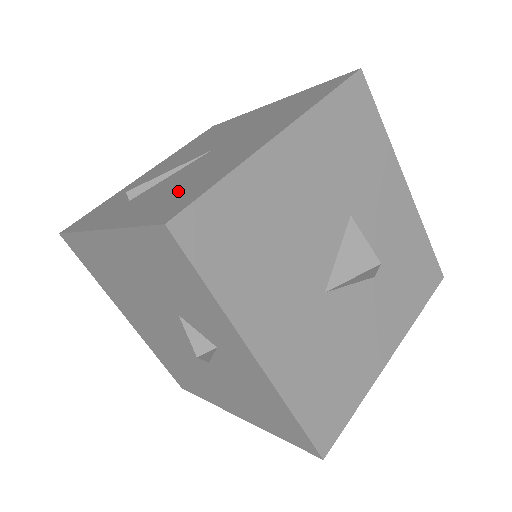
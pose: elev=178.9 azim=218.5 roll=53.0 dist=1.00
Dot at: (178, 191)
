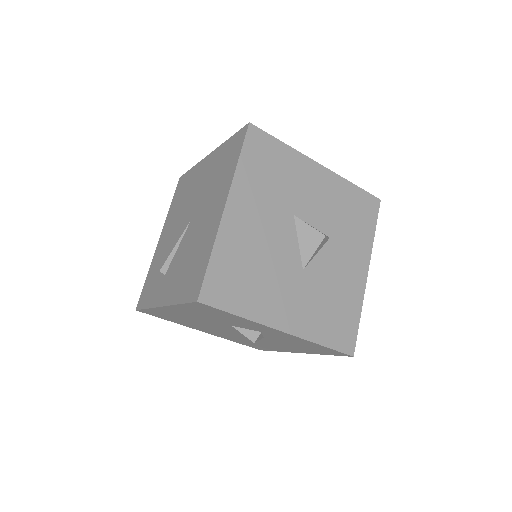
Dot at: (191, 268)
